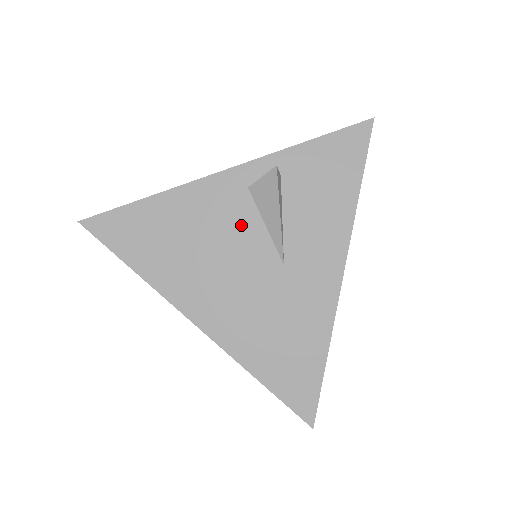
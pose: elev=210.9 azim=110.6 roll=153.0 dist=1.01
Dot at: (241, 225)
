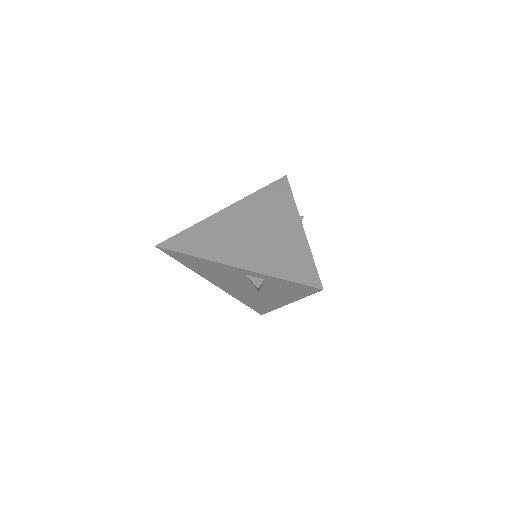
Dot at: (240, 279)
